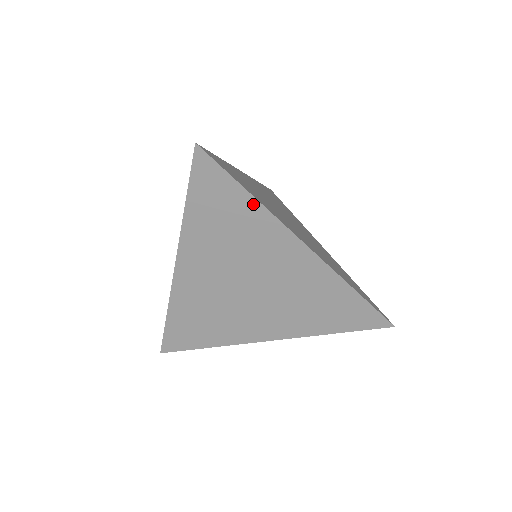
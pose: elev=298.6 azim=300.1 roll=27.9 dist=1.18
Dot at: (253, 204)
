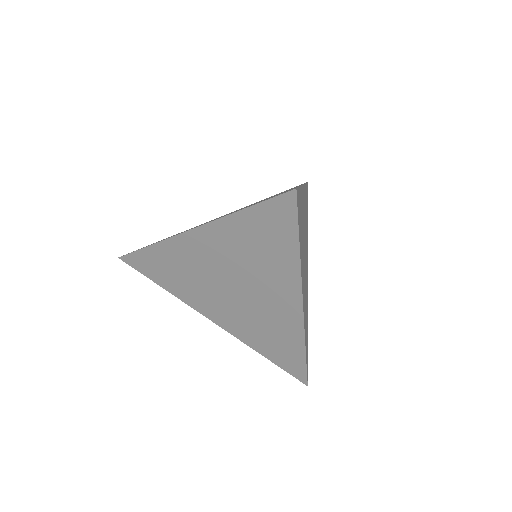
Dot at: (294, 257)
